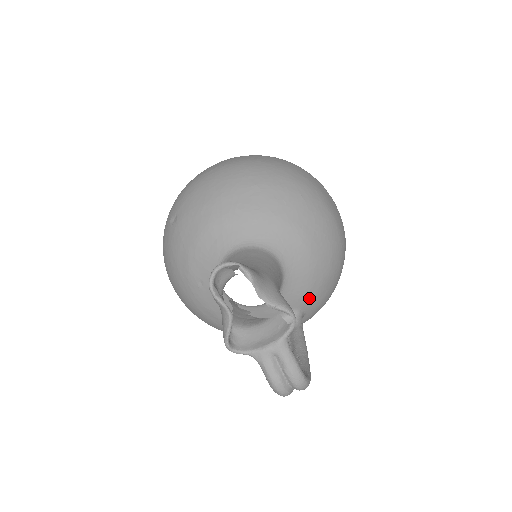
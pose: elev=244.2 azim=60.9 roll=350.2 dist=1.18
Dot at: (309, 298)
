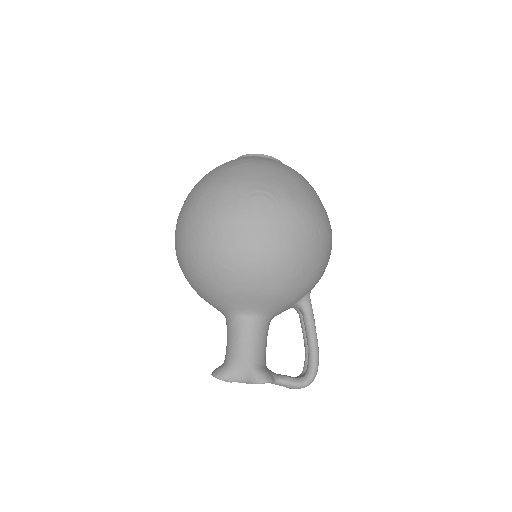
Dot at: (296, 298)
